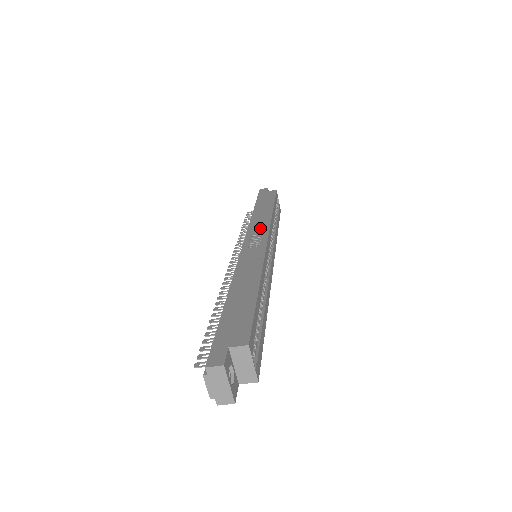
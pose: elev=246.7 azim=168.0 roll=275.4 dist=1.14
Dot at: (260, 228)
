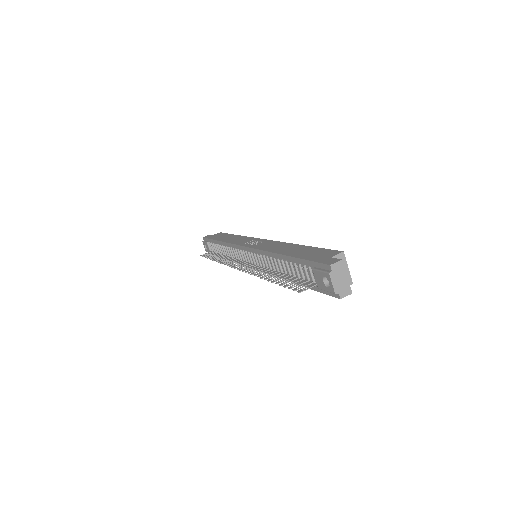
Dot at: (245, 240)
